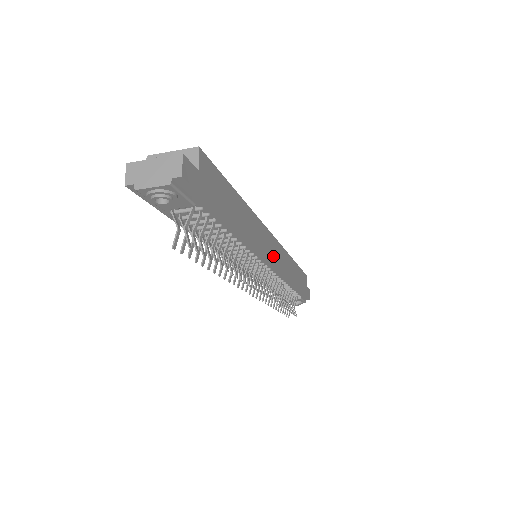
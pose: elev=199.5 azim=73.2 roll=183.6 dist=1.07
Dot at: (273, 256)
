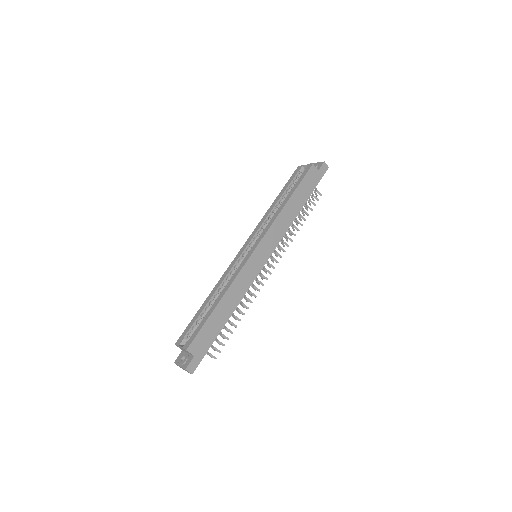
Dot at: (263, 258)
